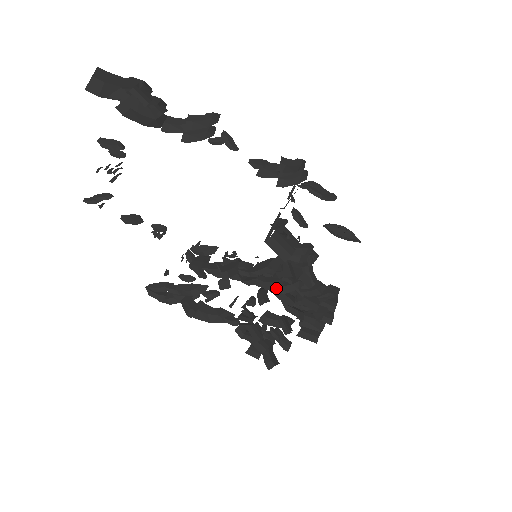
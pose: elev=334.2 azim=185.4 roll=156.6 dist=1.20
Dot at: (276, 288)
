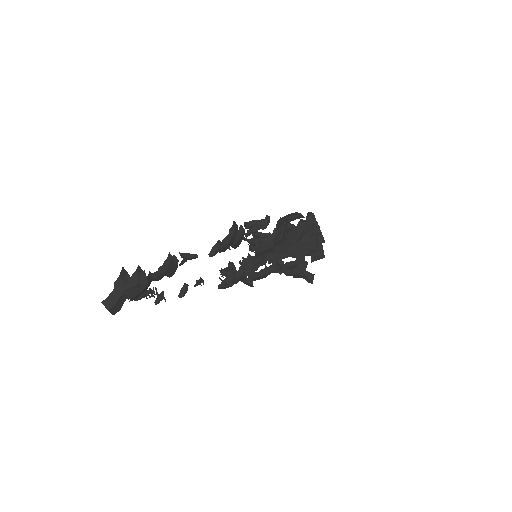
Dot at: (281, 255)
